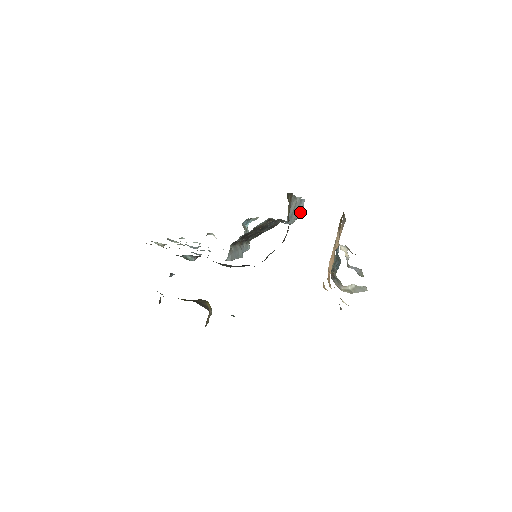
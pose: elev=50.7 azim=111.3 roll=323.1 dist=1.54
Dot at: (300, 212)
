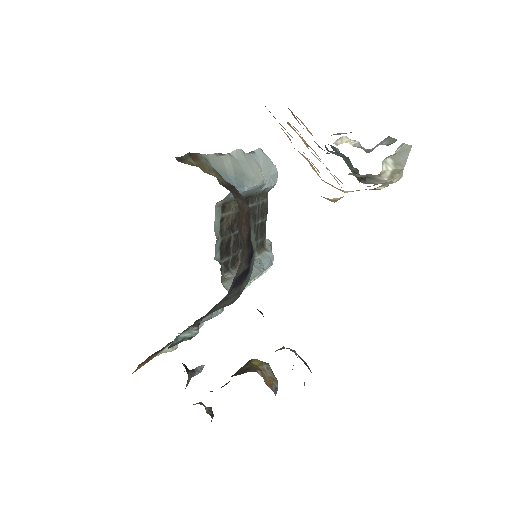
Dot at: (268, 165)
